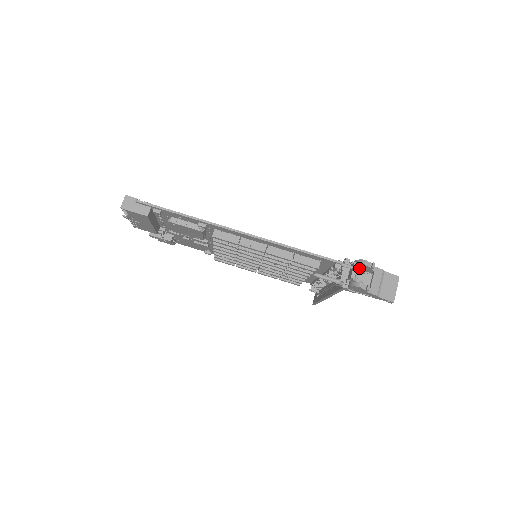
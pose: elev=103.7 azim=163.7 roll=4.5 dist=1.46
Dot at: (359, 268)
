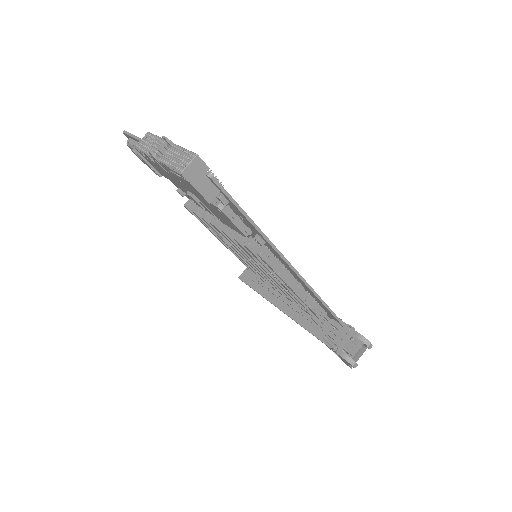
Dot at: occluded
